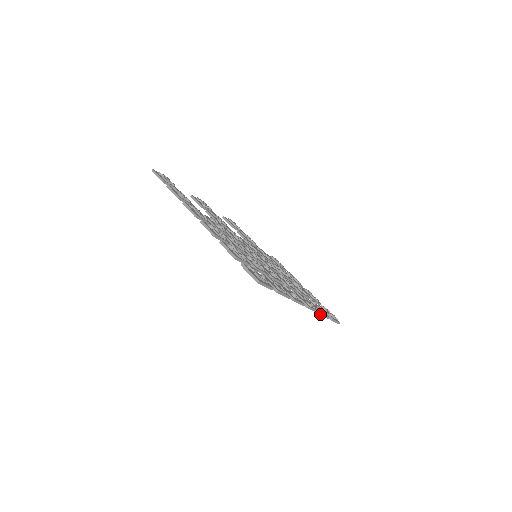
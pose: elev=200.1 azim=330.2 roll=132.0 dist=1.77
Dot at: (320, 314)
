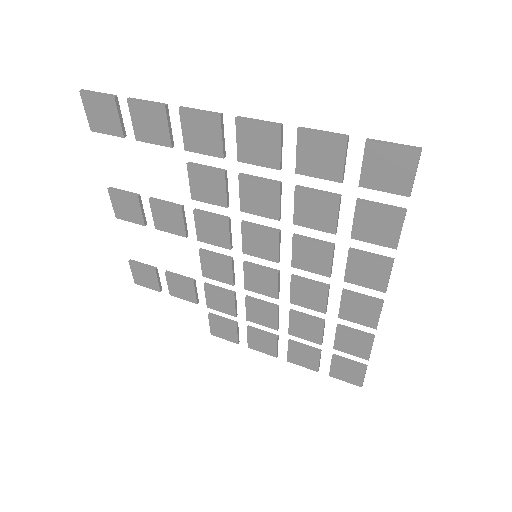
Dot at: (374, 337)
